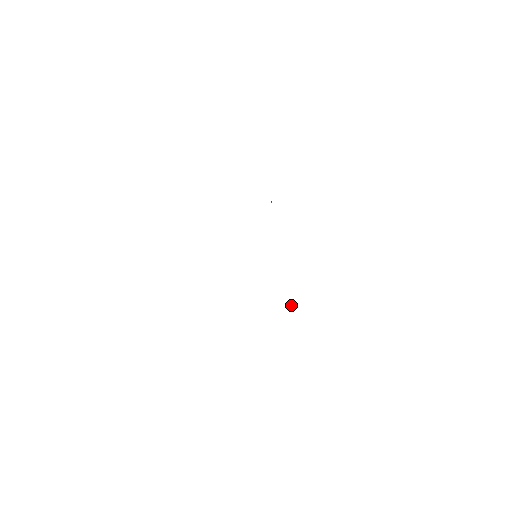
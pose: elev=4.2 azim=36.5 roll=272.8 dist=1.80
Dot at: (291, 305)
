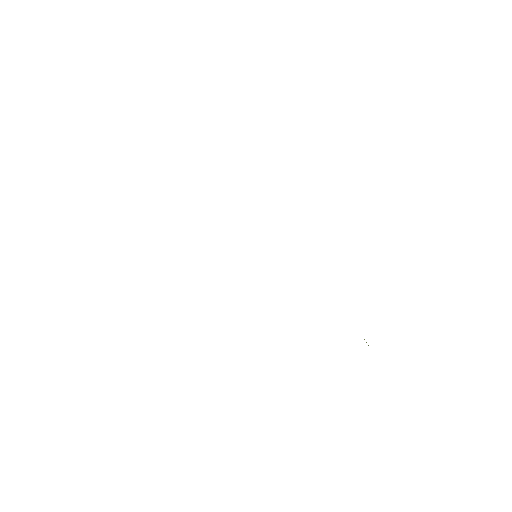
Dot at: occluded
